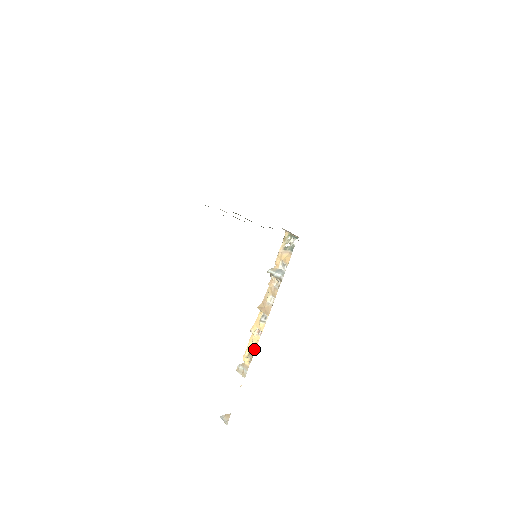
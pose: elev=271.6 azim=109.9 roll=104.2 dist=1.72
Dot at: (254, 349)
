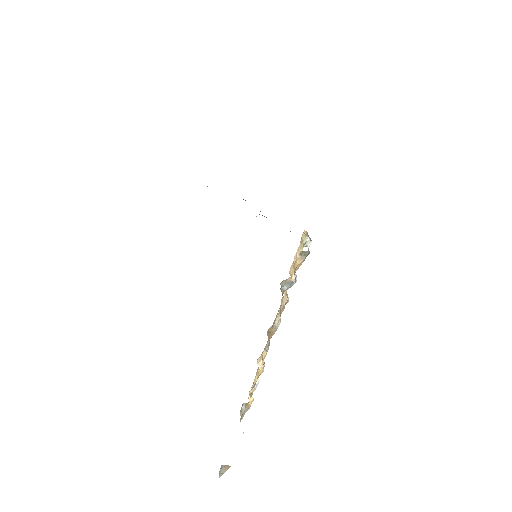
Dot at: (256, 386)
